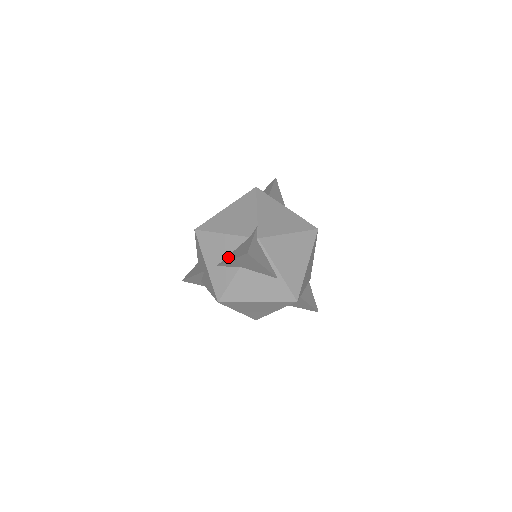
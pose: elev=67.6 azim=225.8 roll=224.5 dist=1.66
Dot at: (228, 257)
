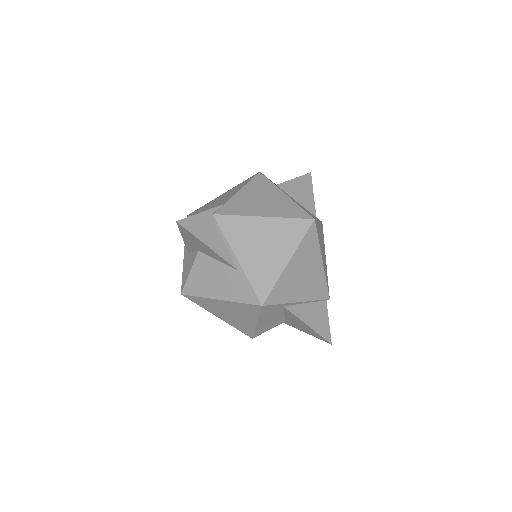
Dot at: occluded
